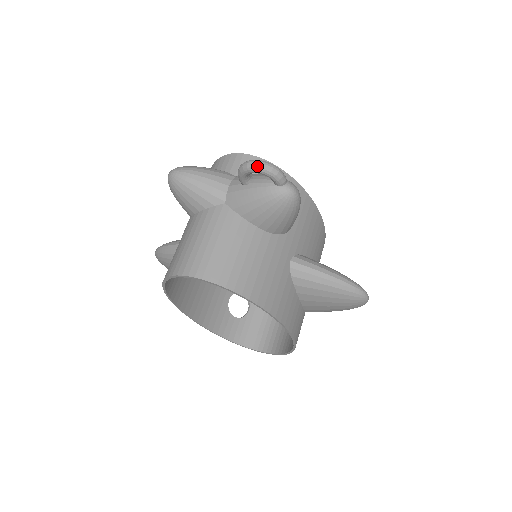
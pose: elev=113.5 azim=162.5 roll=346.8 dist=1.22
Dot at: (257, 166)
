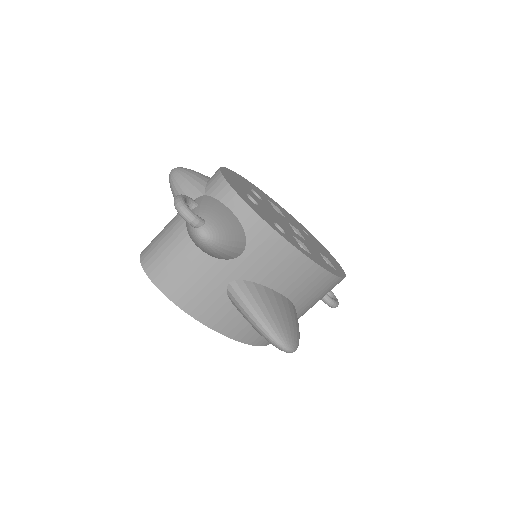
Dot at: (175, 205)
